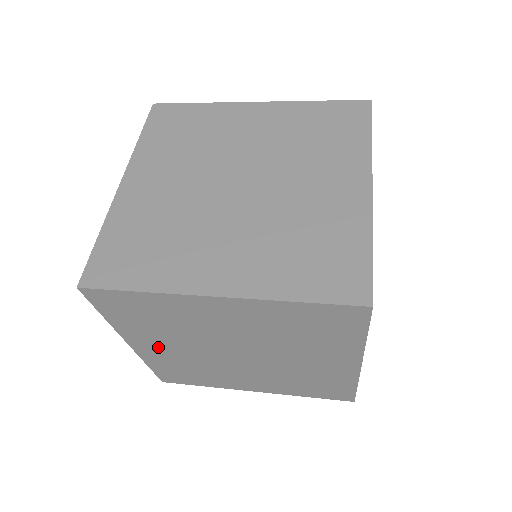
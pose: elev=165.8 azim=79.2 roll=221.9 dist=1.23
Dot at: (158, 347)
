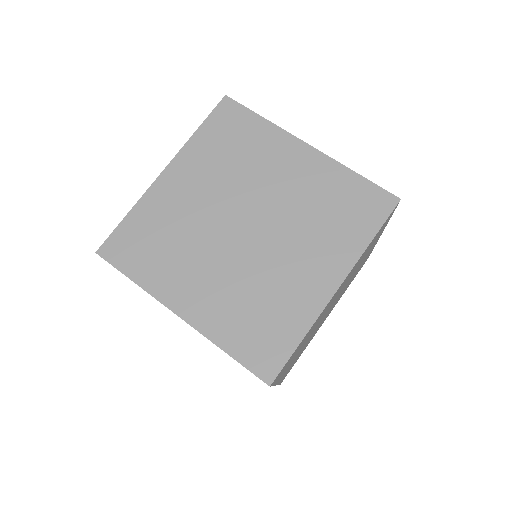
Dot at: occluded
